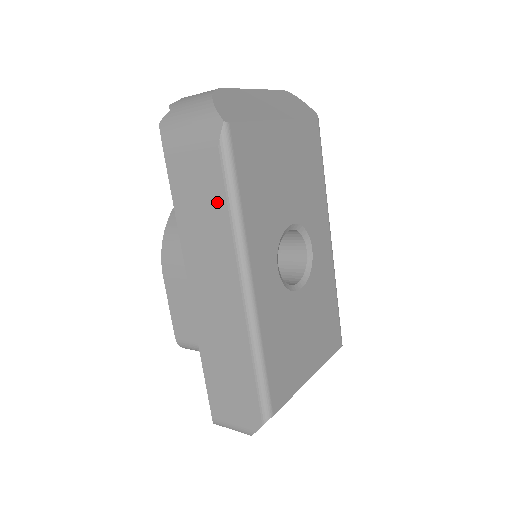
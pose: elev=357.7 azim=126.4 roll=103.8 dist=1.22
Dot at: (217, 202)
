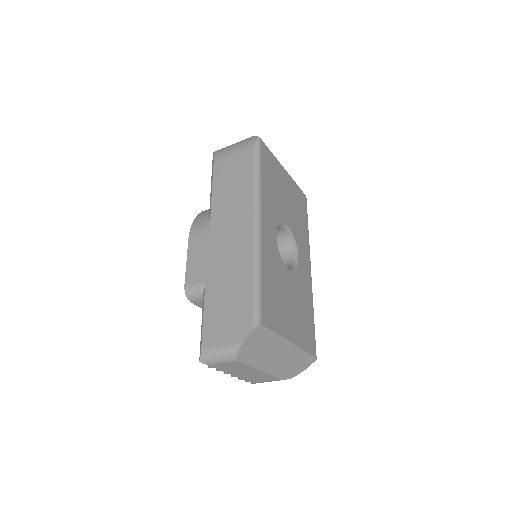
Dot at: (246, 176)
